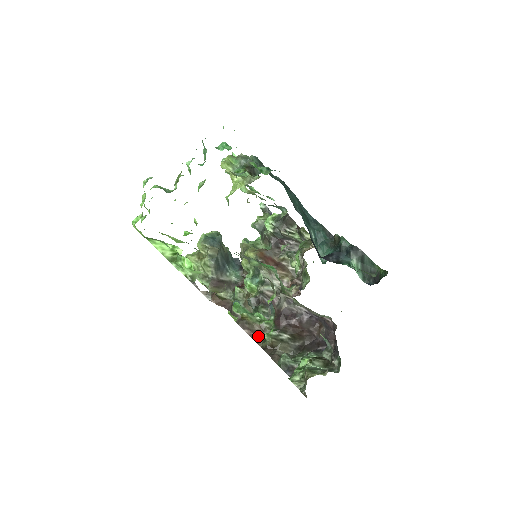
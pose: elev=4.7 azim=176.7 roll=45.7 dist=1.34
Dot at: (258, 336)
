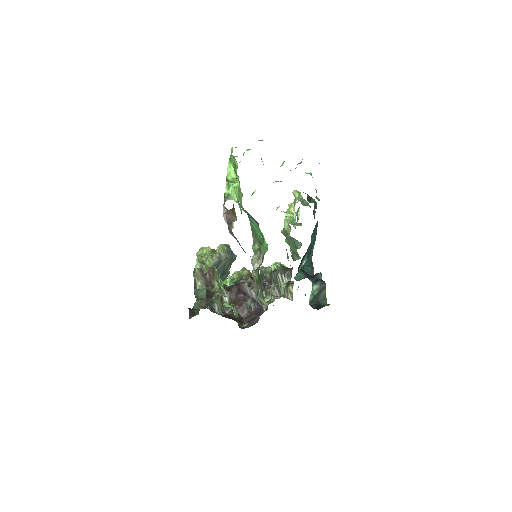
Dot at: (210, 286)
